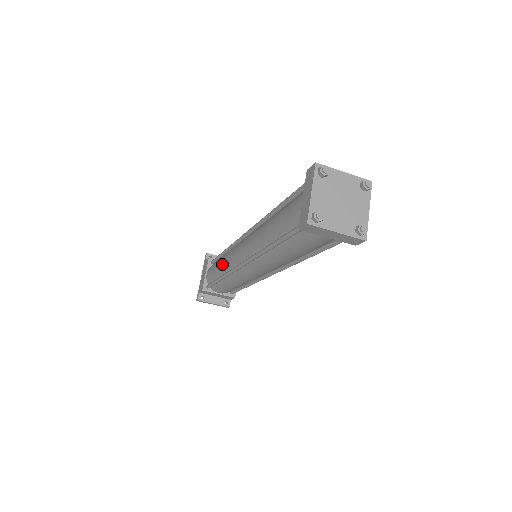
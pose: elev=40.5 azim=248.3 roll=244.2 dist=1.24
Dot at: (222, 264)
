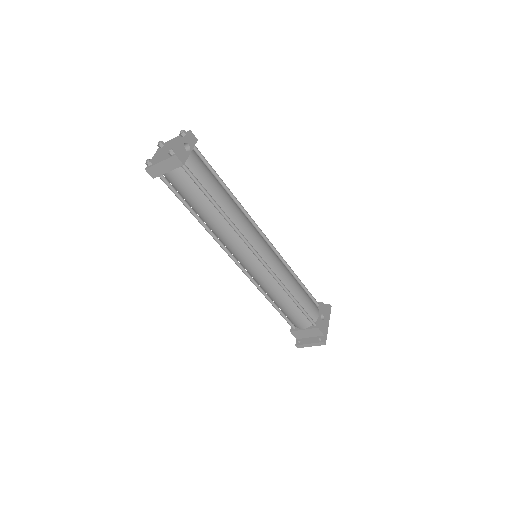
Dot at: occluded
